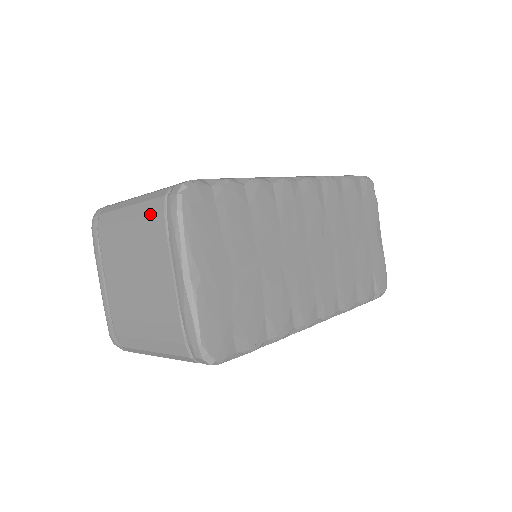
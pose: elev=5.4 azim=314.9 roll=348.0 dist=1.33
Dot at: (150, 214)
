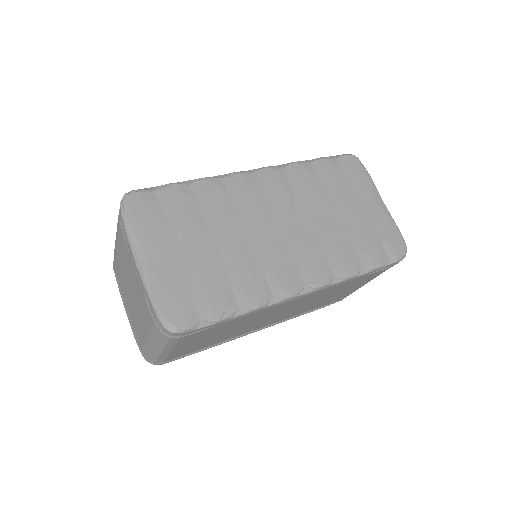
Dot at: (118, 230)
